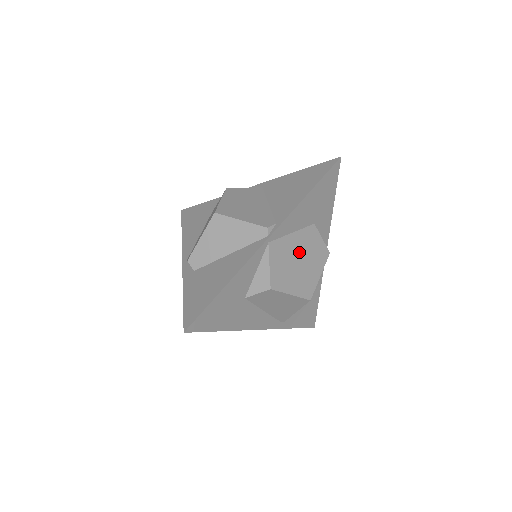
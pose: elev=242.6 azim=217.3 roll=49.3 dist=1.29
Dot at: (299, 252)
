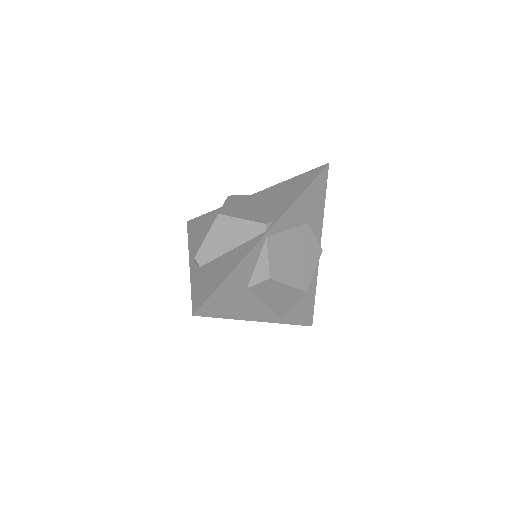
Dot at: (295, 247)
